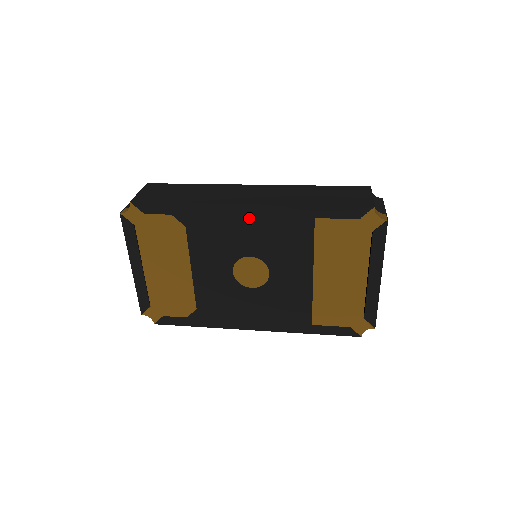
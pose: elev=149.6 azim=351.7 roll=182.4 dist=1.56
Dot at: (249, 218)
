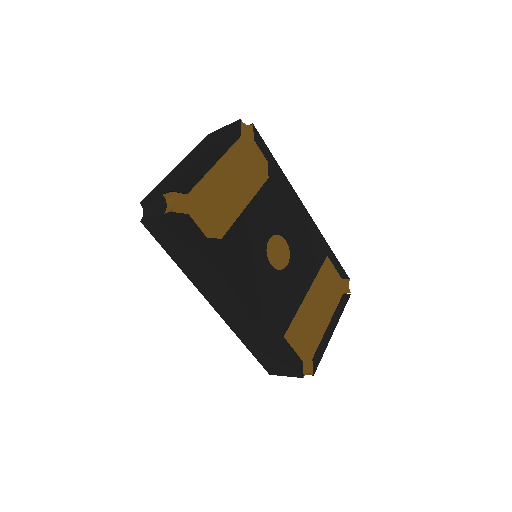
Dot at: (302, 217)
